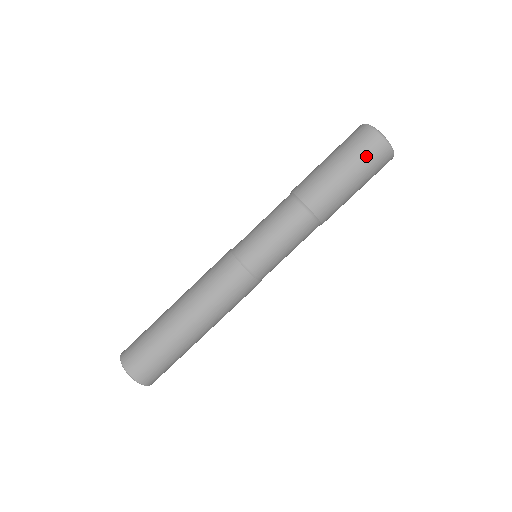
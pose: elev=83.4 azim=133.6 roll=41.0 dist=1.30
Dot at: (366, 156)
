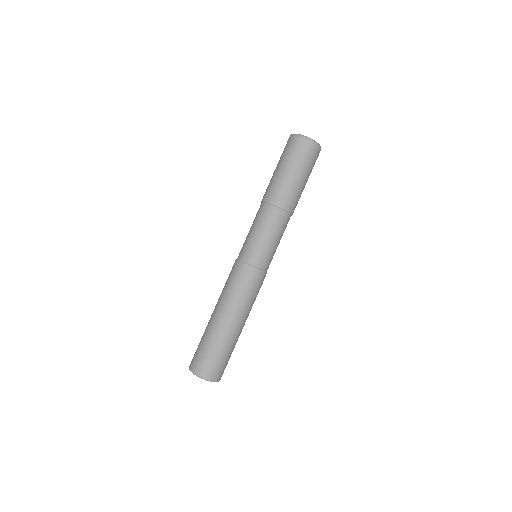
Dot at: (293, 152)
